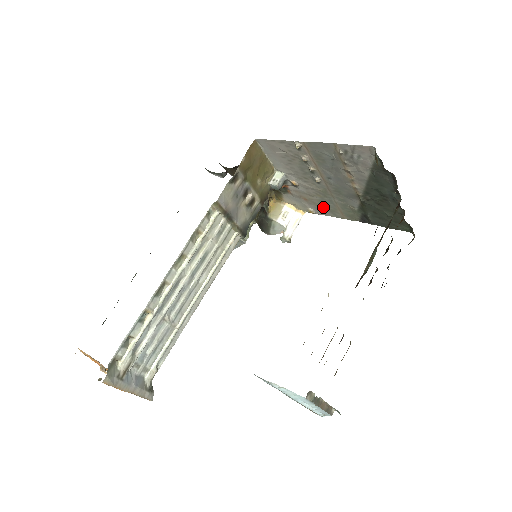
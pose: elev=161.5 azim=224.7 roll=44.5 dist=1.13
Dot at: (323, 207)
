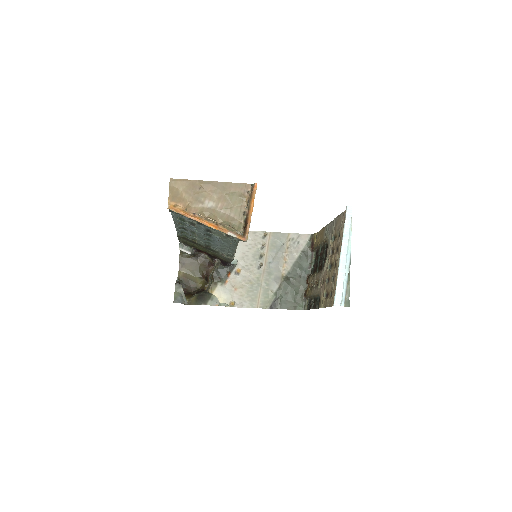
Dot at: (246, 297)
